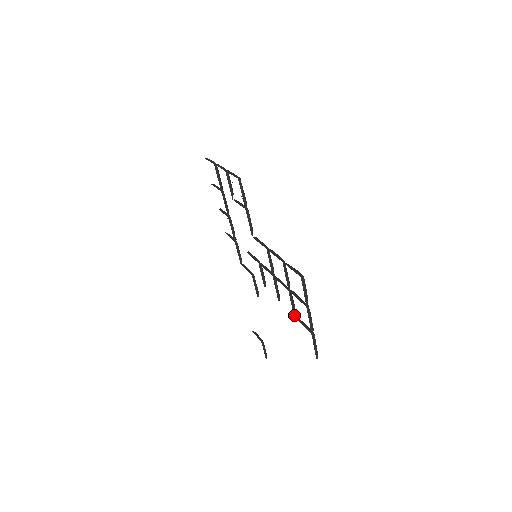
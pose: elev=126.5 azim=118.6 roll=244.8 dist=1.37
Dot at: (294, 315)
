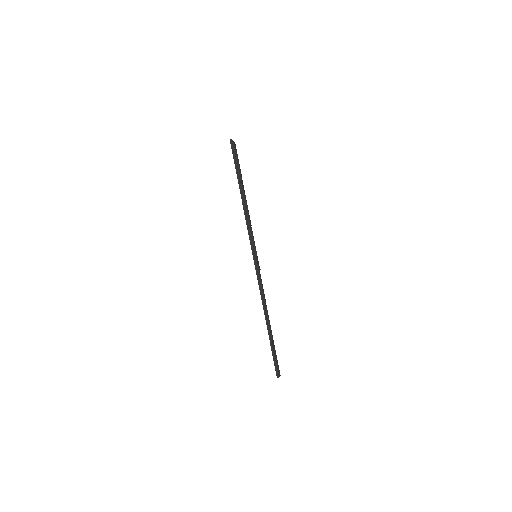
Dot at: occluded
